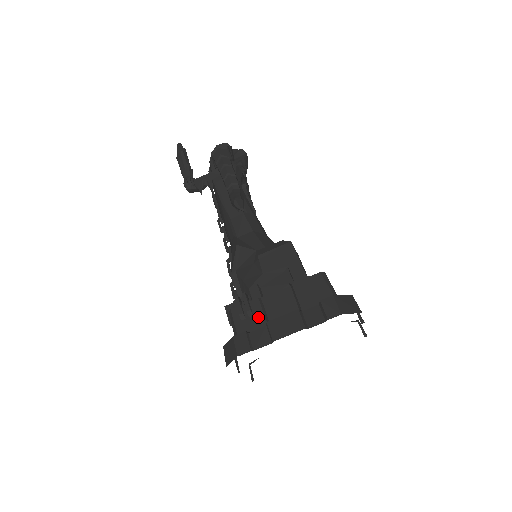
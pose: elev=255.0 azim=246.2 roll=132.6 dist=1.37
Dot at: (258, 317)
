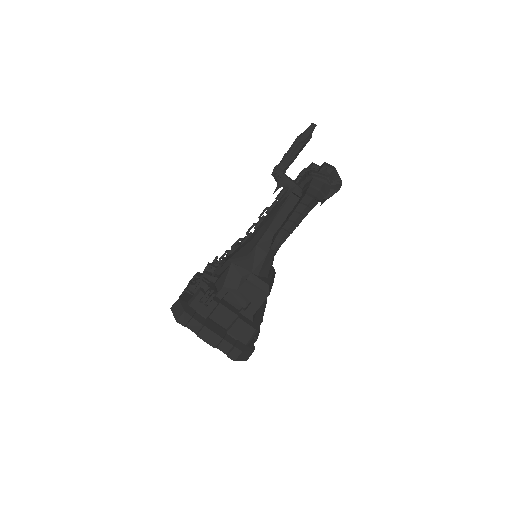
Dot at: (208, 310)
